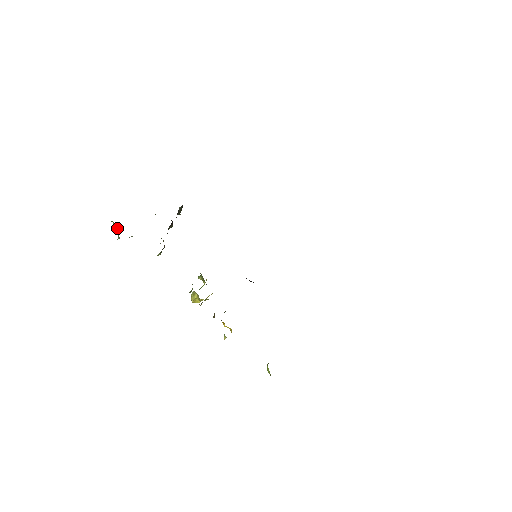
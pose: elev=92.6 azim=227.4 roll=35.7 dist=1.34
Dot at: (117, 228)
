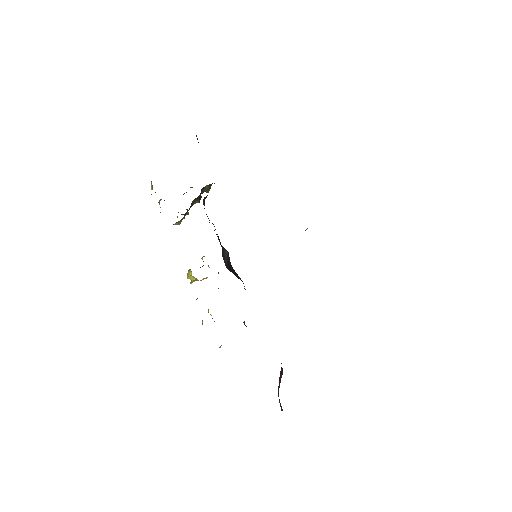
Dot at: (152, 187)
